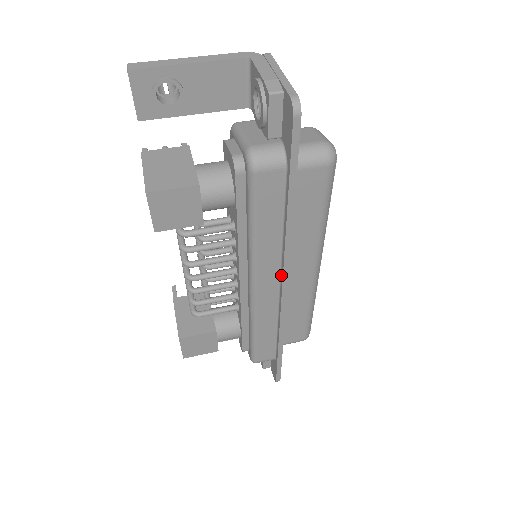
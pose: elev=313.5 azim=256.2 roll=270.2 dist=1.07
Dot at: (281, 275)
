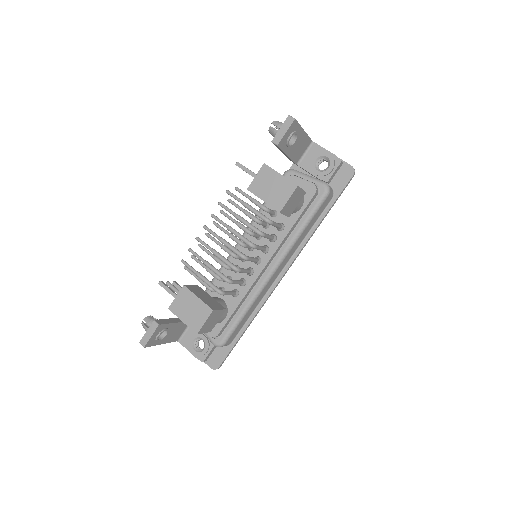
Dot at: (287, 265)
